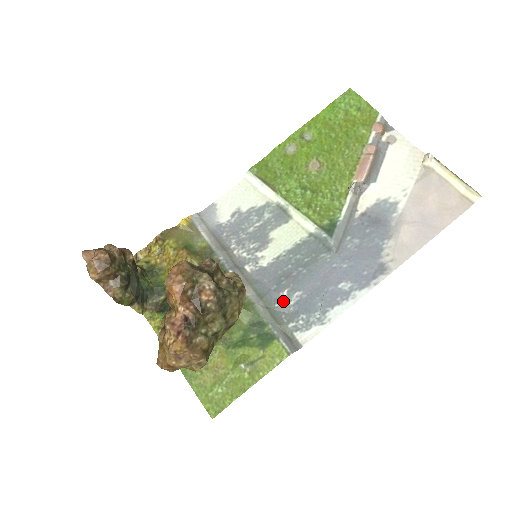
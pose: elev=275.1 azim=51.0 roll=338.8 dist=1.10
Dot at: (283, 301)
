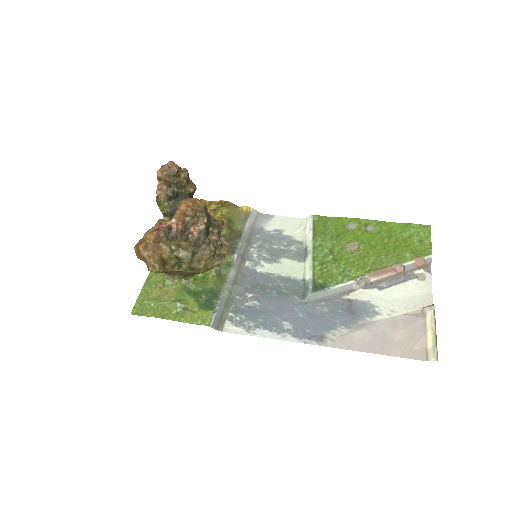
Dot at: (243, 298)
